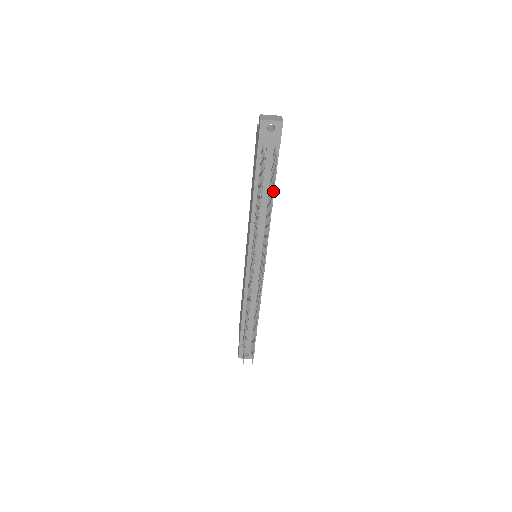
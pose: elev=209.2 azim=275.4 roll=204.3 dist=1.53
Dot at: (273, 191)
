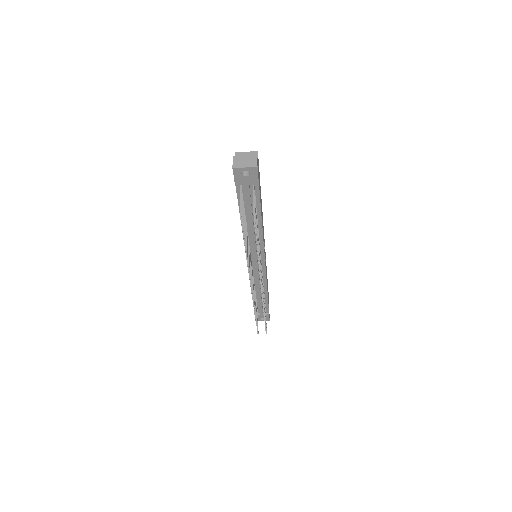
Dot at: (260, 216)
